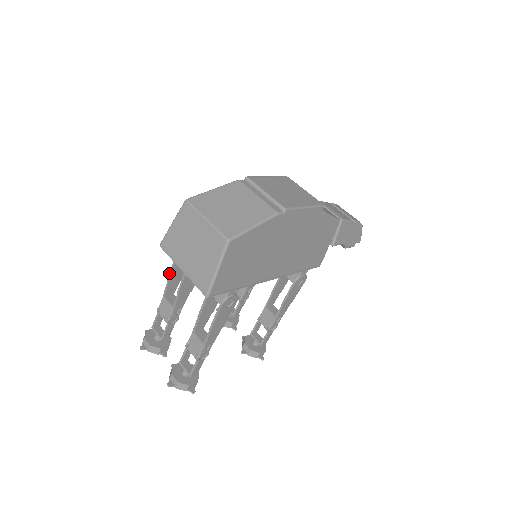
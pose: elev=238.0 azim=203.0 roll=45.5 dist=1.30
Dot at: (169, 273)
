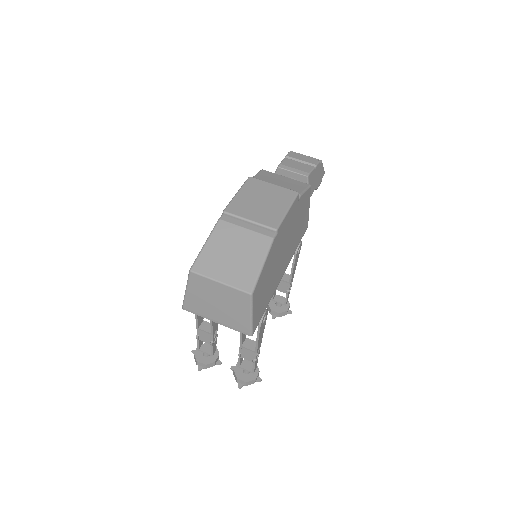
Dot at: occluded
